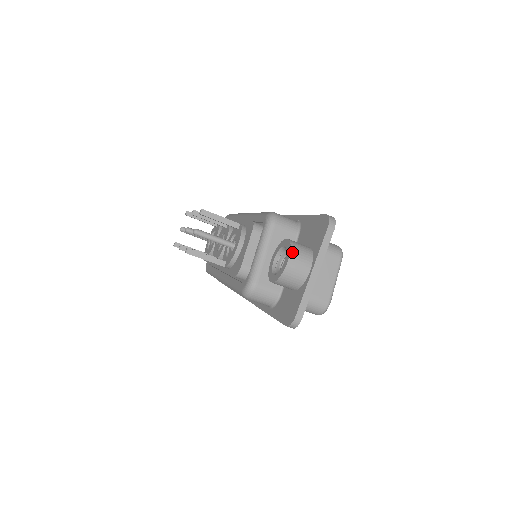
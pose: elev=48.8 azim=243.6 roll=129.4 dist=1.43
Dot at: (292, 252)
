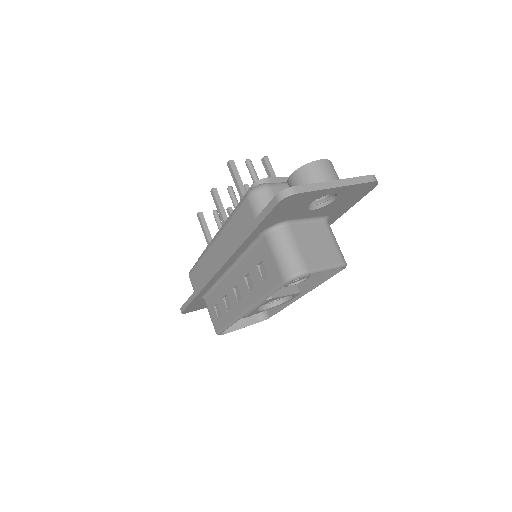
Dot at: (330, 162)
